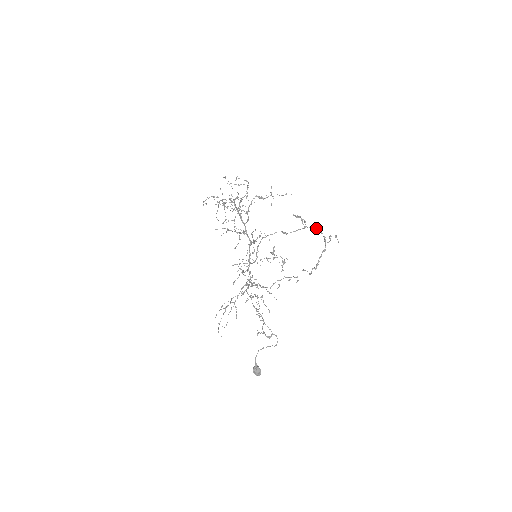
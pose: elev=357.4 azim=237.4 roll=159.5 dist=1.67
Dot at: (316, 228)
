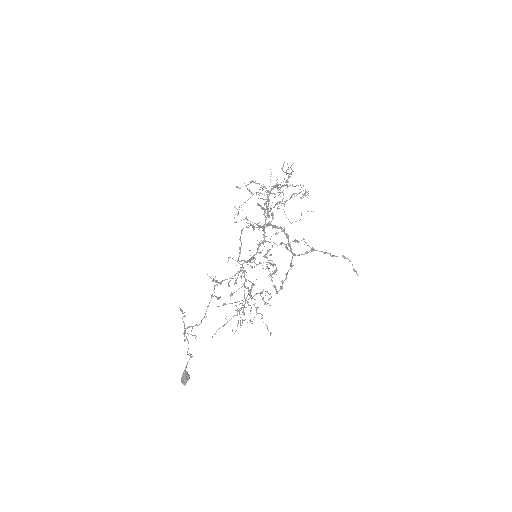
Dot at: (281, 228)
